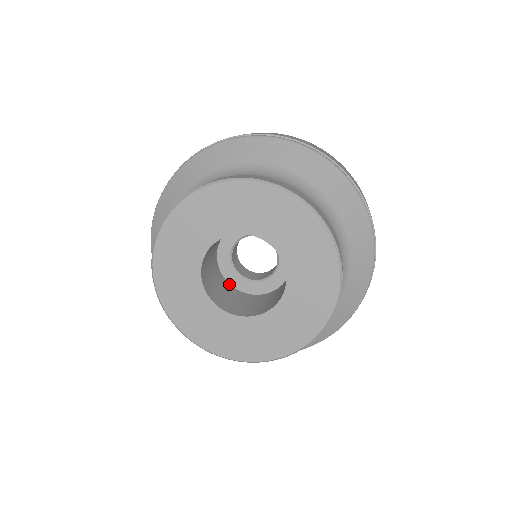
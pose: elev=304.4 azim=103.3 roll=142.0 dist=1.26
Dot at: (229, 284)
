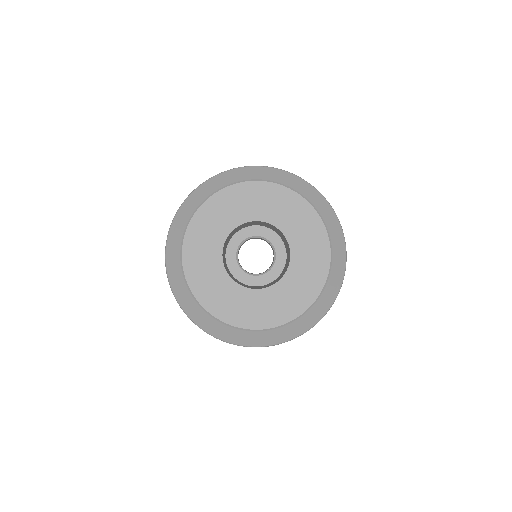
Dot at: (244, 284)
